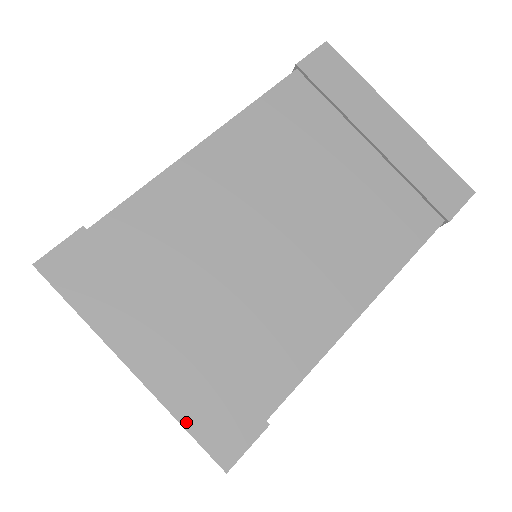
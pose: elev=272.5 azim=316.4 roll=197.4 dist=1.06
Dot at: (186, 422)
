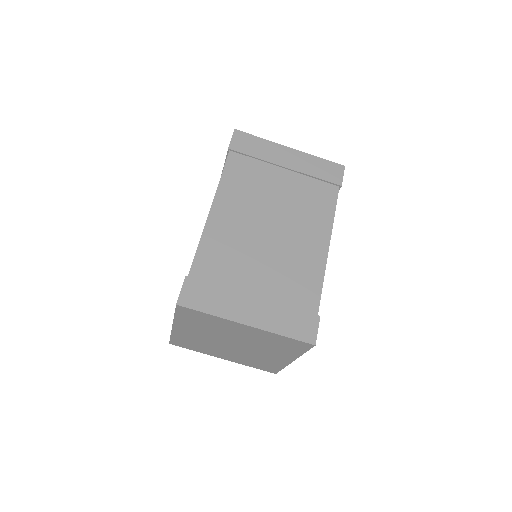
Dot at: (285, 334)
